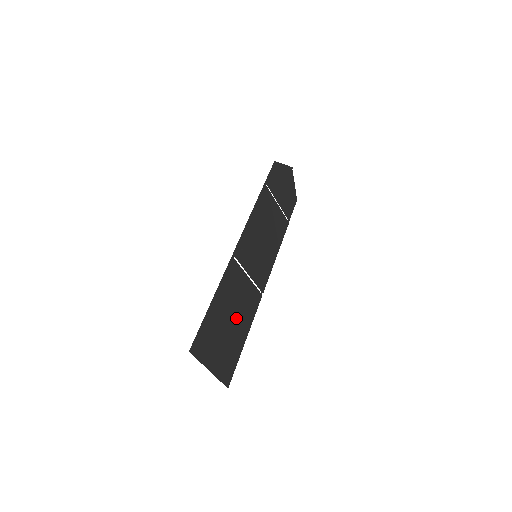
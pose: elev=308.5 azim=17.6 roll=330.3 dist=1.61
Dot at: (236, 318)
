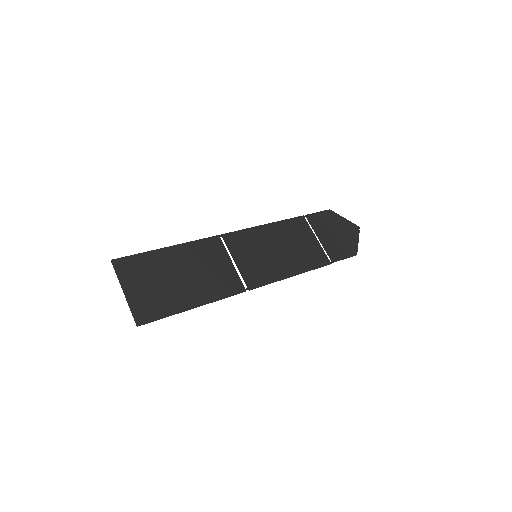
Dot at: (192, 281)
